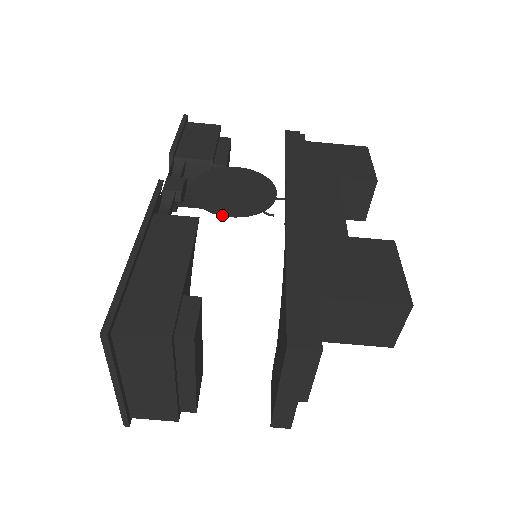
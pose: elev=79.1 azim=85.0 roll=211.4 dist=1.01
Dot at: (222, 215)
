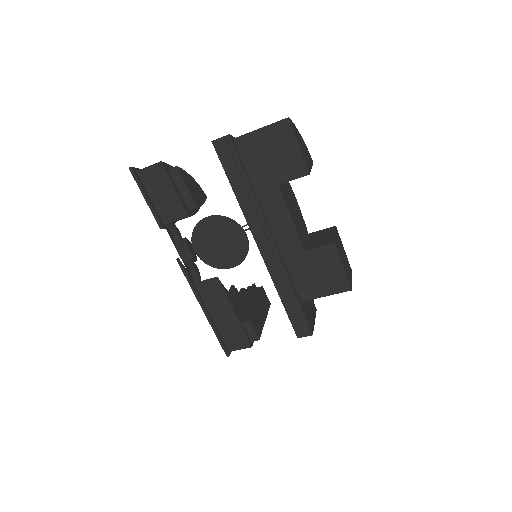
Dot at: occluded
